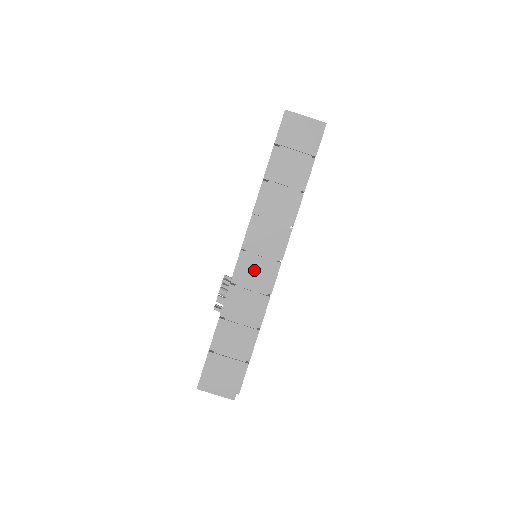
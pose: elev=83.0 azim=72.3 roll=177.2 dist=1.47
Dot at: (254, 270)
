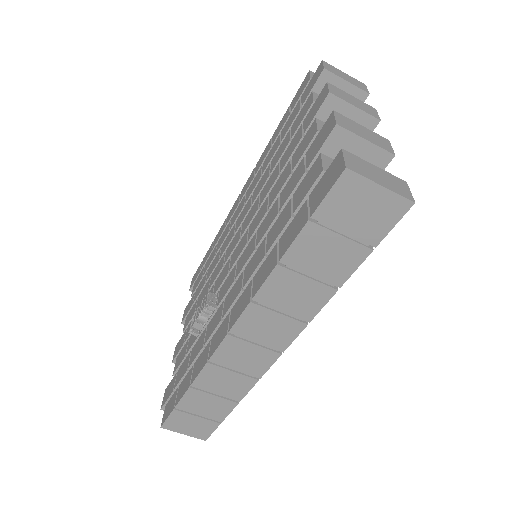
Dot at: (242, 355)
